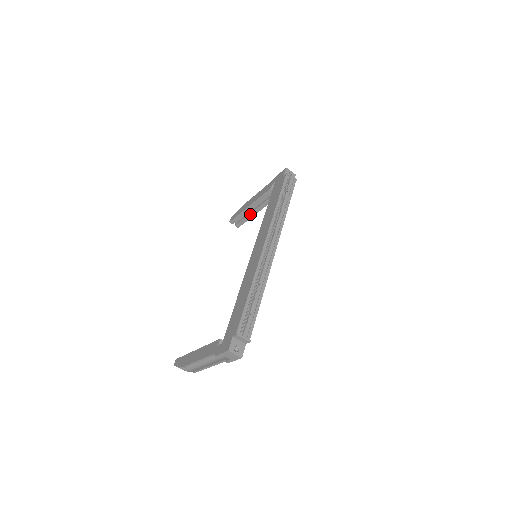
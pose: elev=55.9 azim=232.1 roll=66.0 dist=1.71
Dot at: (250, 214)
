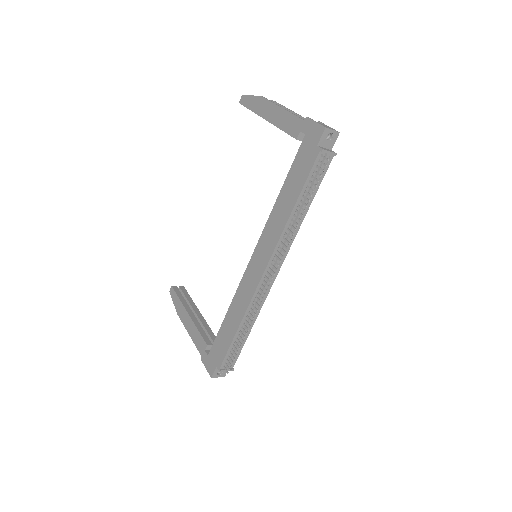
Dot at: occluded
